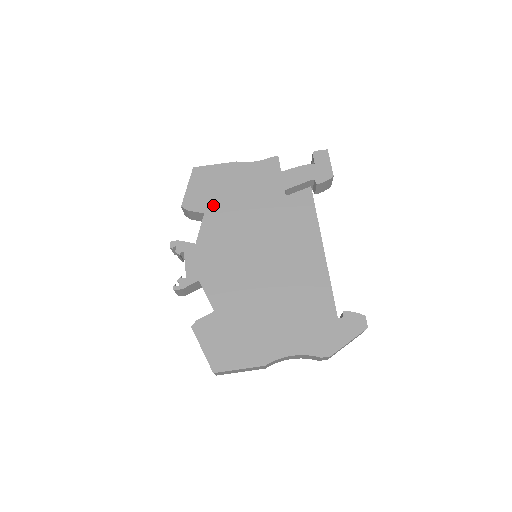
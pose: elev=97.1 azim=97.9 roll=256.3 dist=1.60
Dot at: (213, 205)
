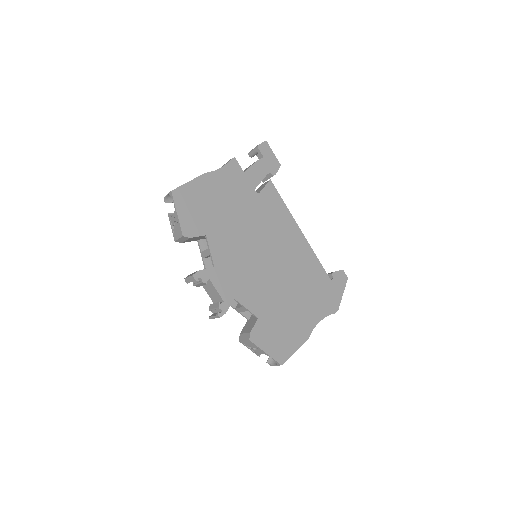
Dot at: (209, 224)
